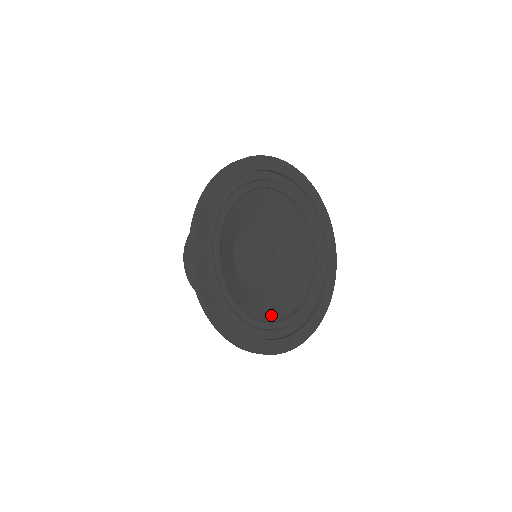
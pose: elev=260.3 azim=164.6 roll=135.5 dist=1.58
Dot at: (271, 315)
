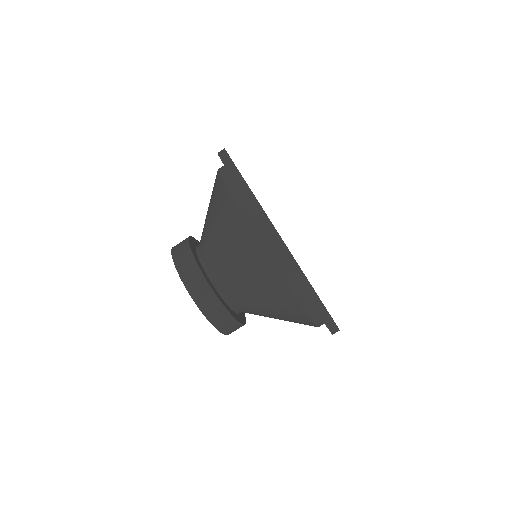
Dot at: occluded
